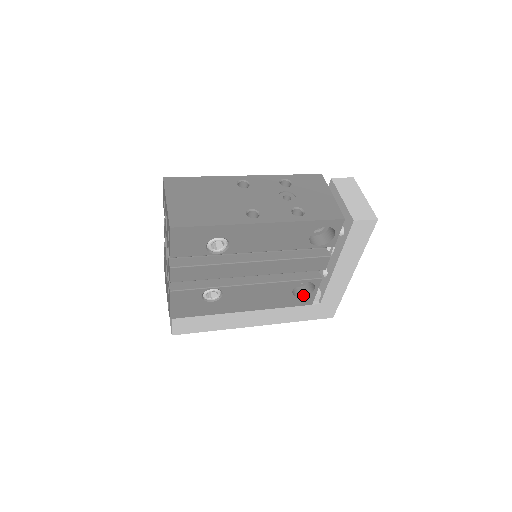
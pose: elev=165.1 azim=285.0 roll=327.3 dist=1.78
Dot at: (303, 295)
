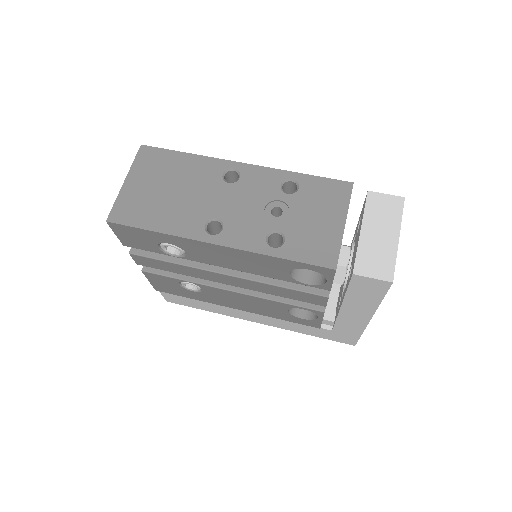
Dot at: (306, 317)
